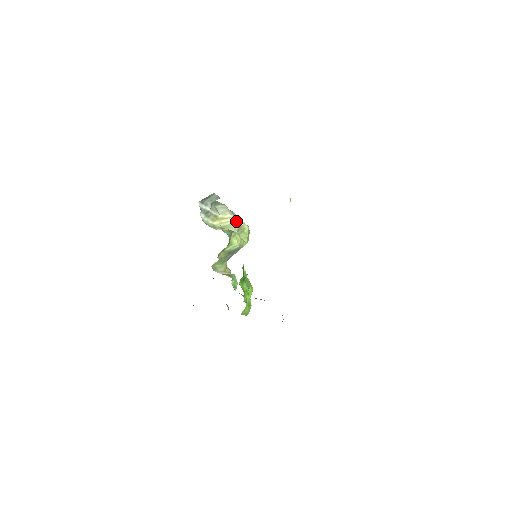
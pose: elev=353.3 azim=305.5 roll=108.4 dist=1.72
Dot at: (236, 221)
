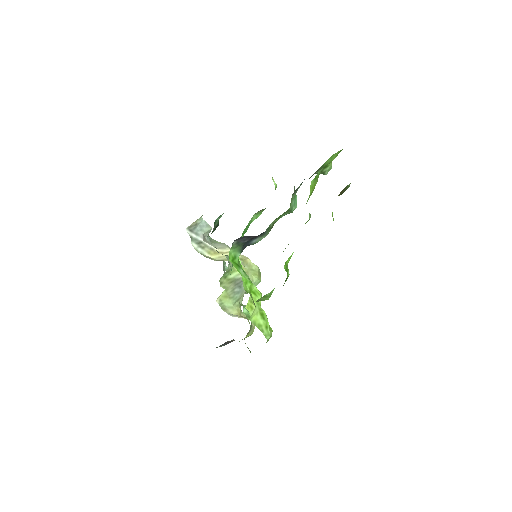
Dot at: occluded
